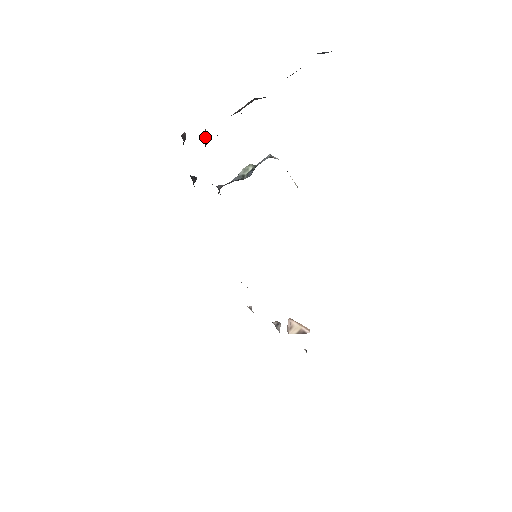
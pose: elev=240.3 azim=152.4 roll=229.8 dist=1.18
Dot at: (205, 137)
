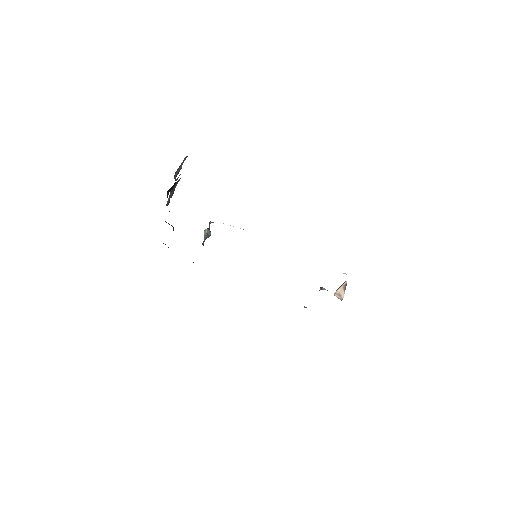
Dot at: (169, 224)
